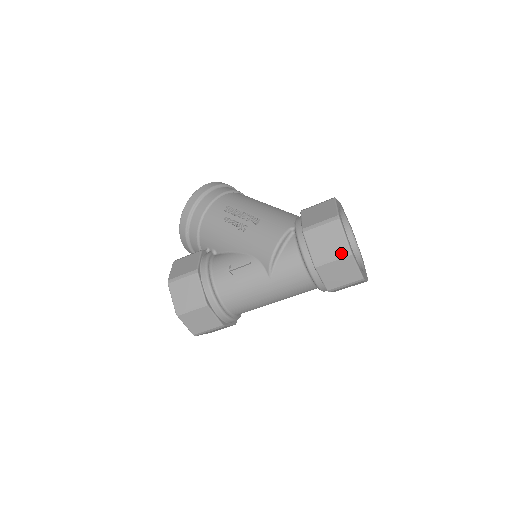
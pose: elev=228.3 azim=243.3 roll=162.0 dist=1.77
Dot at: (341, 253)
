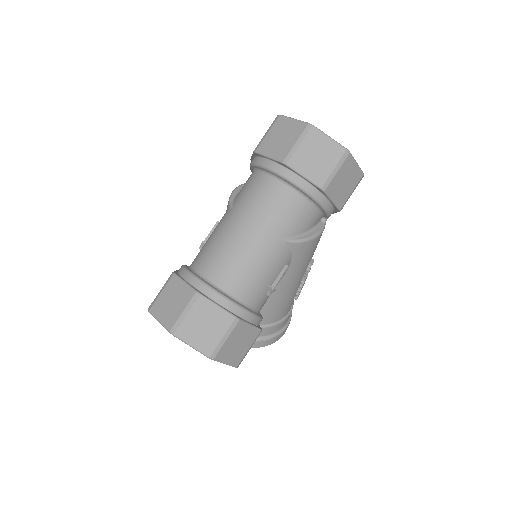
Dot at: (271, 124)
